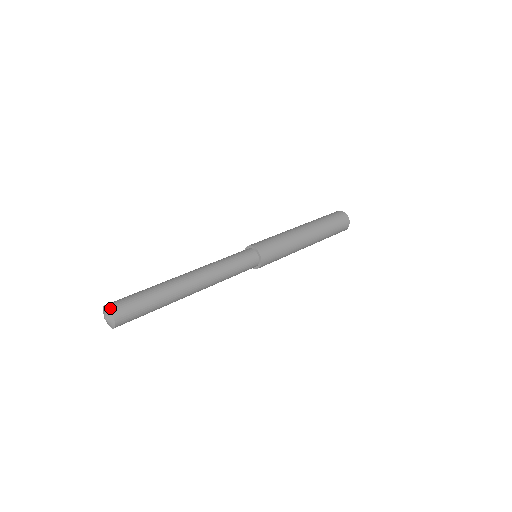
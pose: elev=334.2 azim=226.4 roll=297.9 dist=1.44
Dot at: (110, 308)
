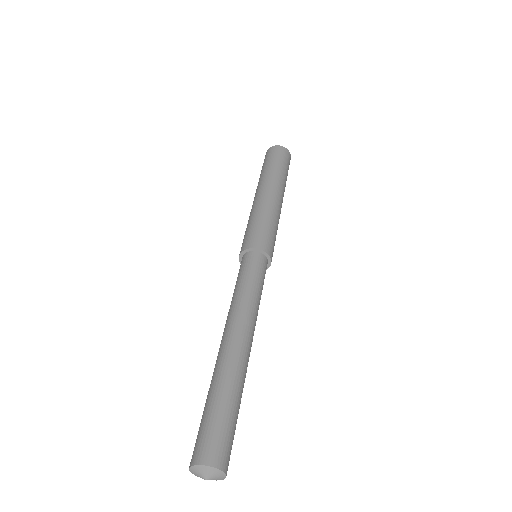
Dot at: (226, 472)
